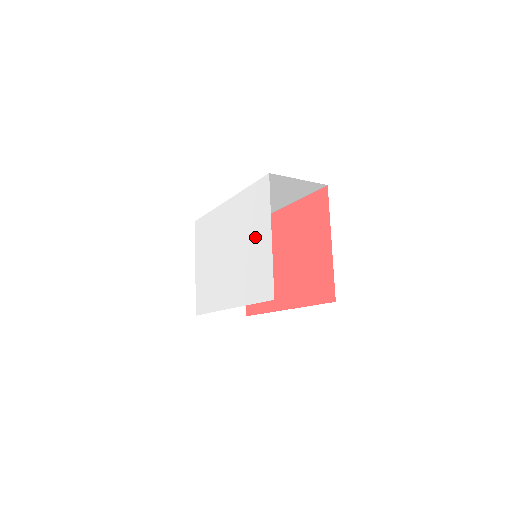
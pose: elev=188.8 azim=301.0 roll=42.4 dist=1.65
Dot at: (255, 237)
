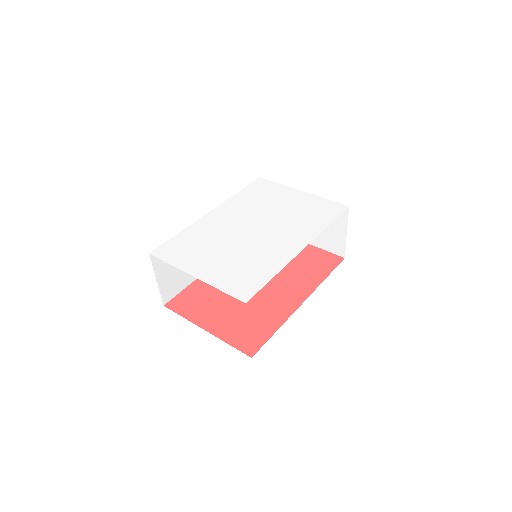
Dot at: (284, 201)
